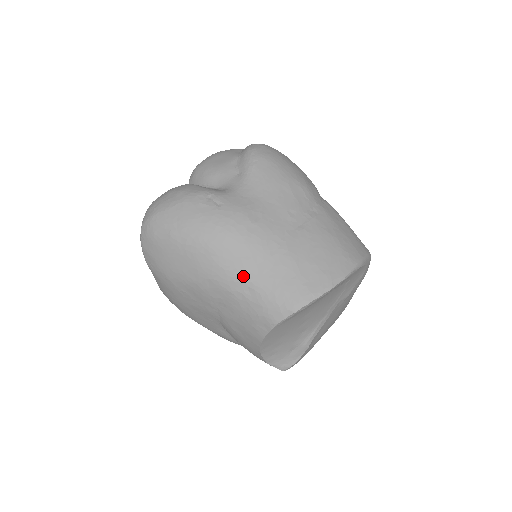
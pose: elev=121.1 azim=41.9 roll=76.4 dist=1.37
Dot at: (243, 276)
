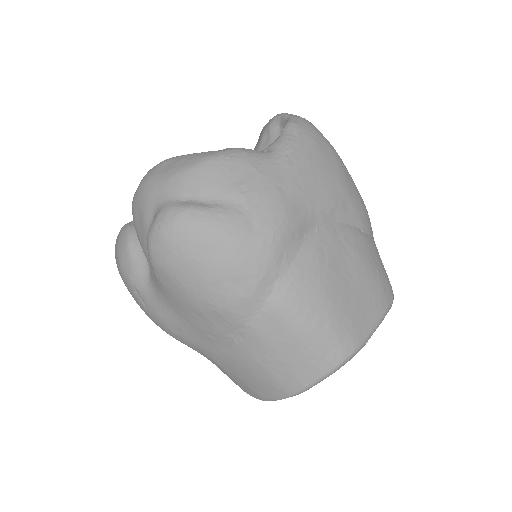
Dot at: occluded
